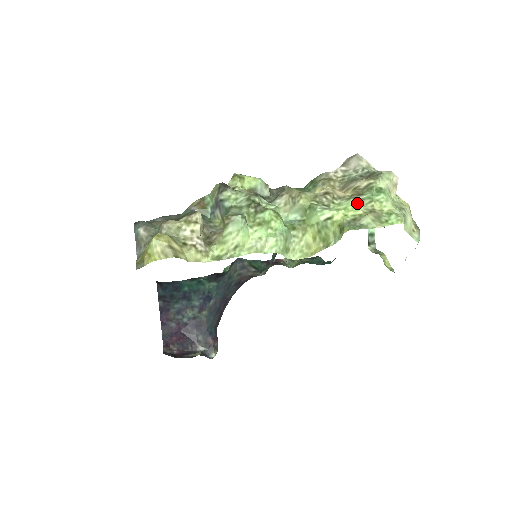
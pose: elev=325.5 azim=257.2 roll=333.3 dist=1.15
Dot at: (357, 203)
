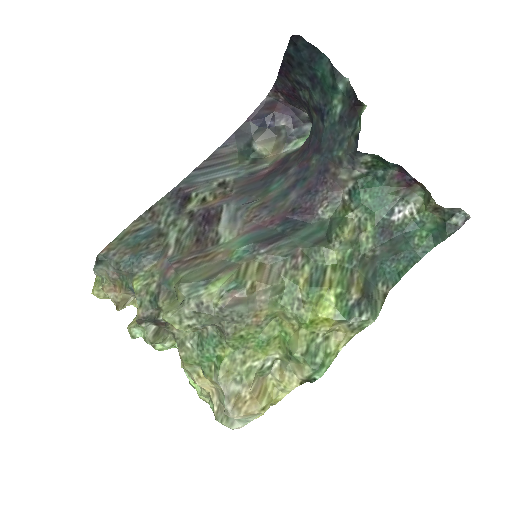
Dot at: (202, 396)
